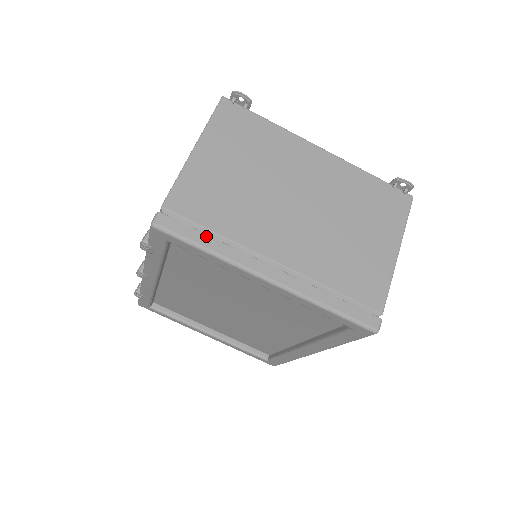
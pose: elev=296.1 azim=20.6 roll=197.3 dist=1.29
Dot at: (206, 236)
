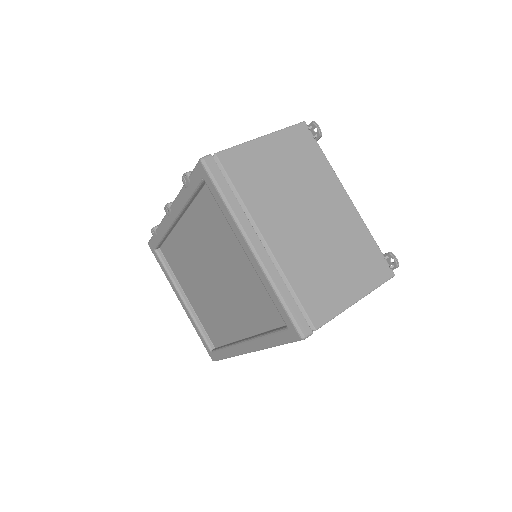
Dot at: (230, 190)
